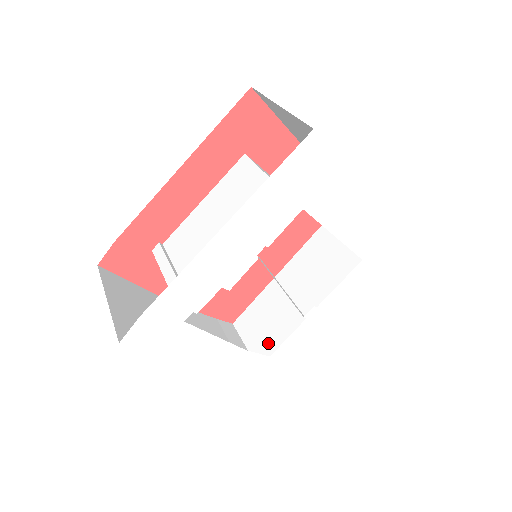
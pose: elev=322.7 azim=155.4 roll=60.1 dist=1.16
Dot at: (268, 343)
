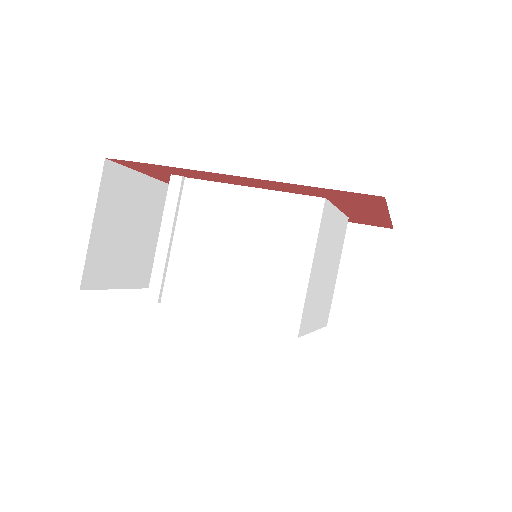
Dot at: occluded
